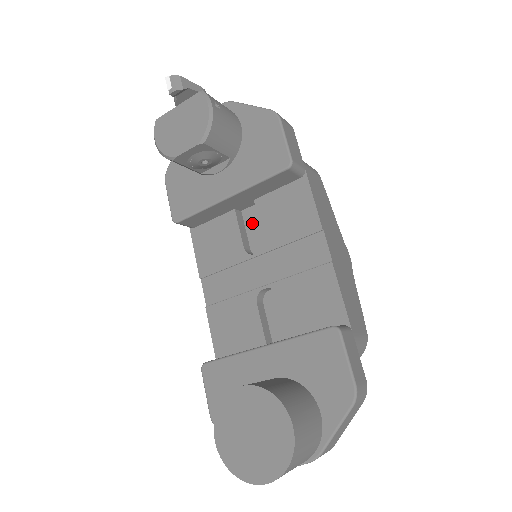
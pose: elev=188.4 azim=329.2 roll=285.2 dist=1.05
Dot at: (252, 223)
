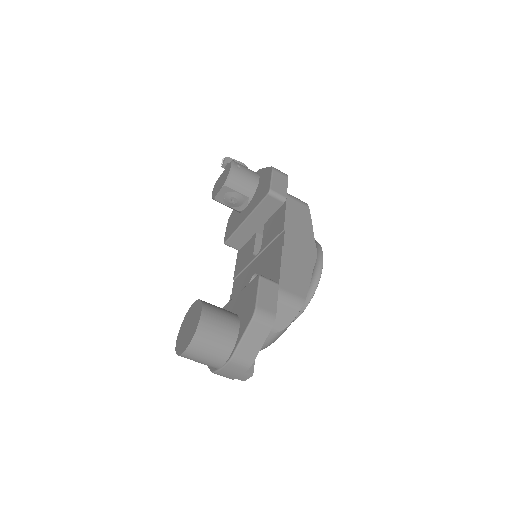
Dot at: occluded
